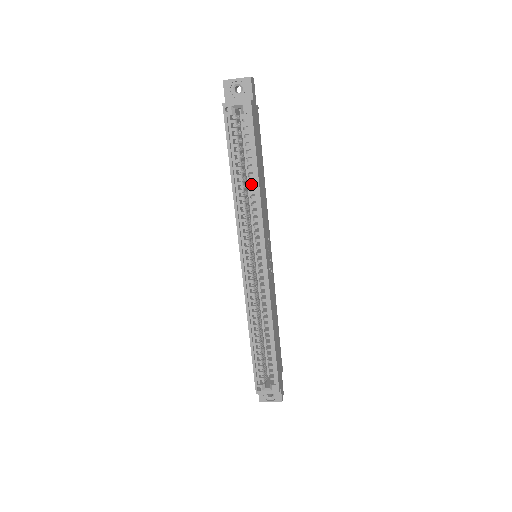
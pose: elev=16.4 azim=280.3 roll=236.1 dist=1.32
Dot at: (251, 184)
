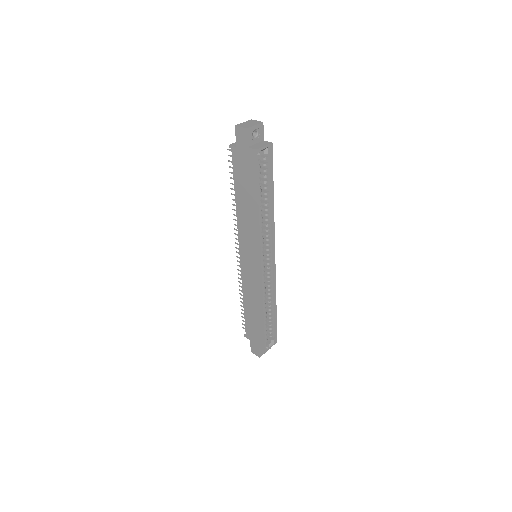
Dot at: occluded
